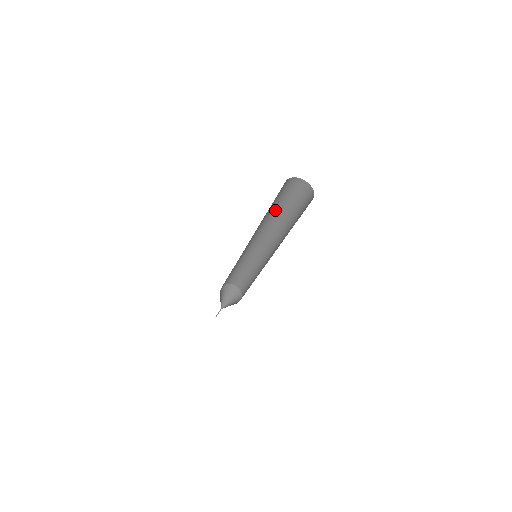
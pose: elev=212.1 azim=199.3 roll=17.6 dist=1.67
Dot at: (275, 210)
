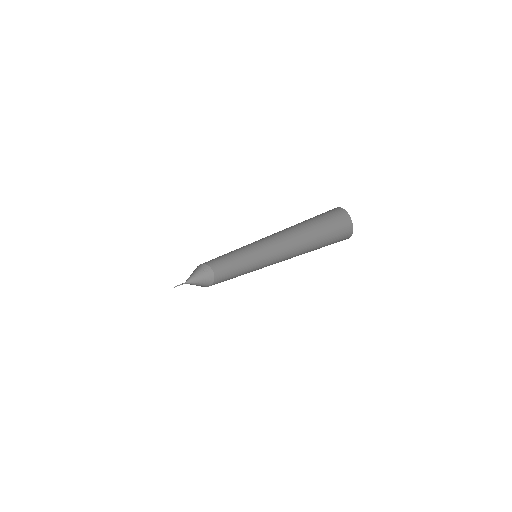
Dot at: (305, 228)
